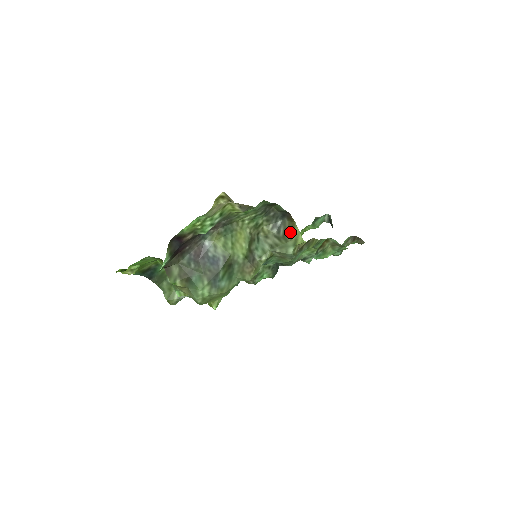
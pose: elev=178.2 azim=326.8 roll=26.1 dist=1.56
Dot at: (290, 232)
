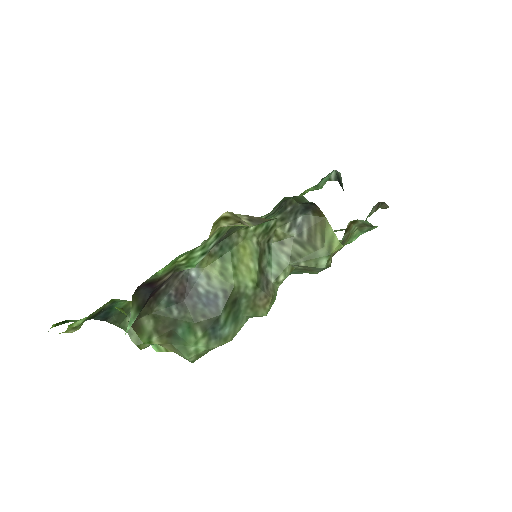
Dot at: (319, 234)
